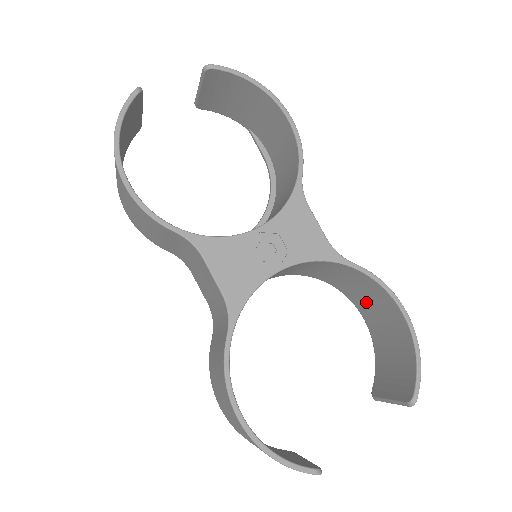
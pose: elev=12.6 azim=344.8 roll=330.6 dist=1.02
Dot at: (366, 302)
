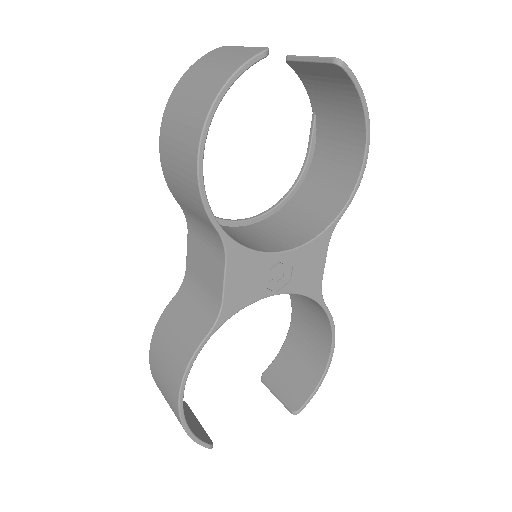
Dot at: (305, 318)
